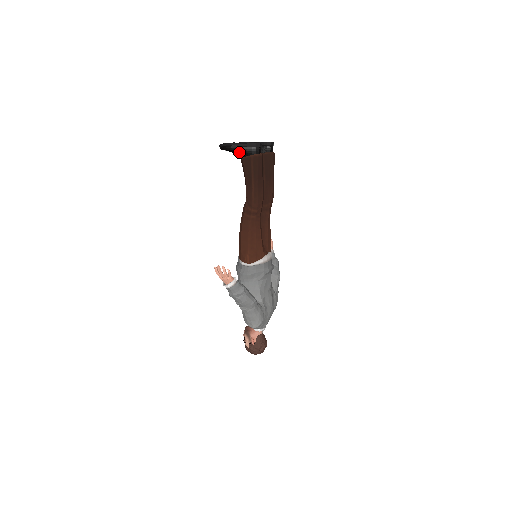
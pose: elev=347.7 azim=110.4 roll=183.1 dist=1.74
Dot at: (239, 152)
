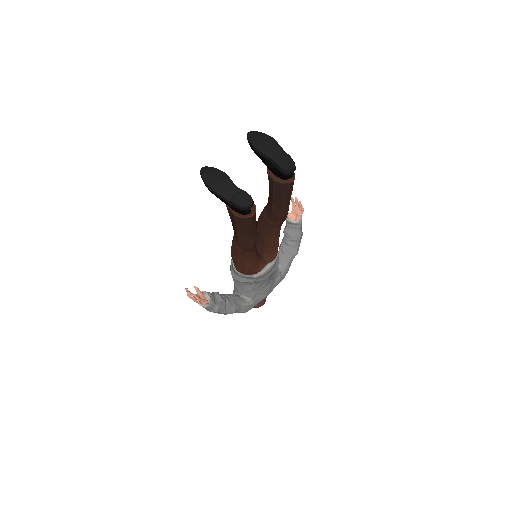
Dot at: (221, 200)
